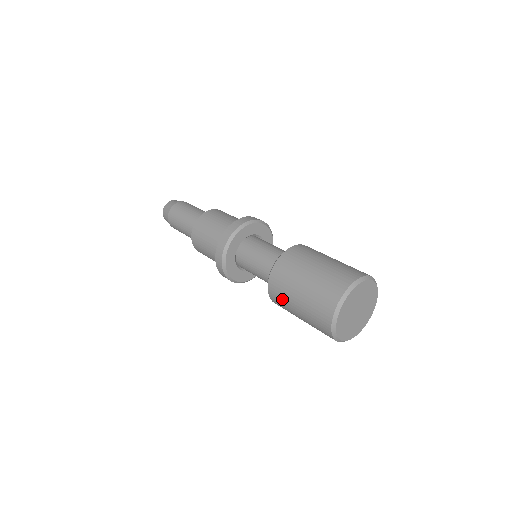
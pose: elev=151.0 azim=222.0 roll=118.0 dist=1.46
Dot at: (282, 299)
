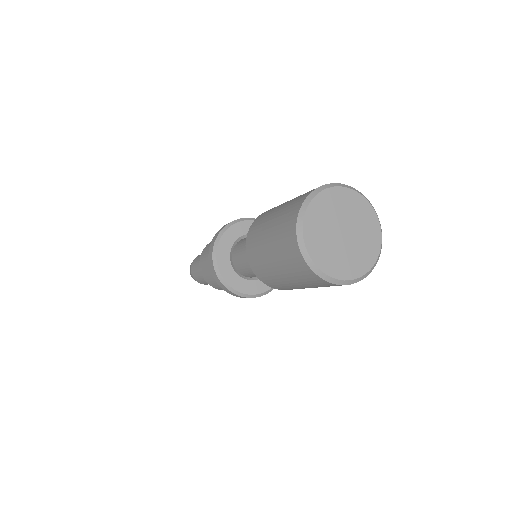
Dot at: (263, 268)
